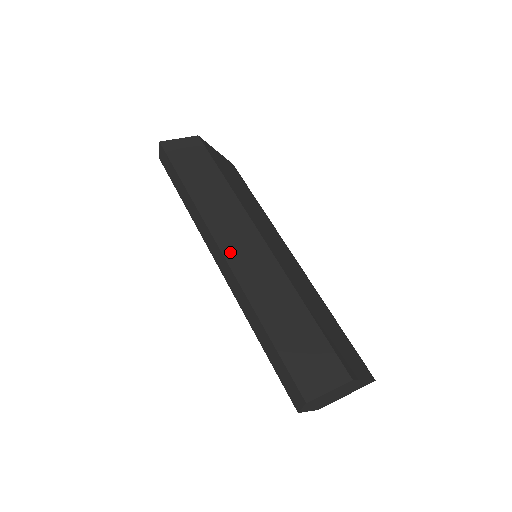
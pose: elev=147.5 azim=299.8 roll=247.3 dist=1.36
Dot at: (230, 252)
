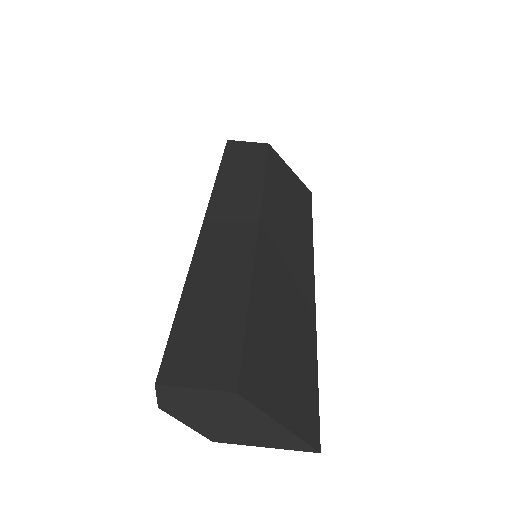
Dot at: (211, 227)
